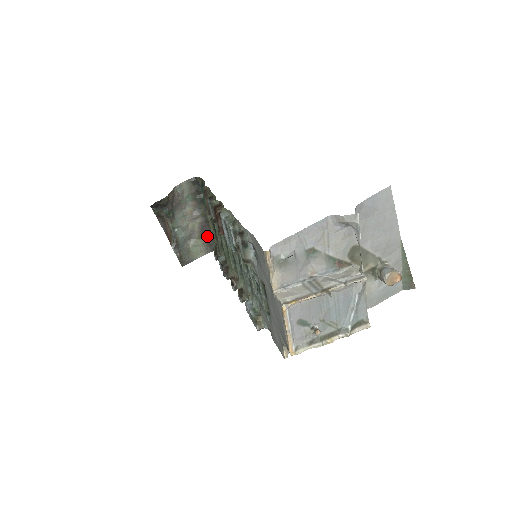
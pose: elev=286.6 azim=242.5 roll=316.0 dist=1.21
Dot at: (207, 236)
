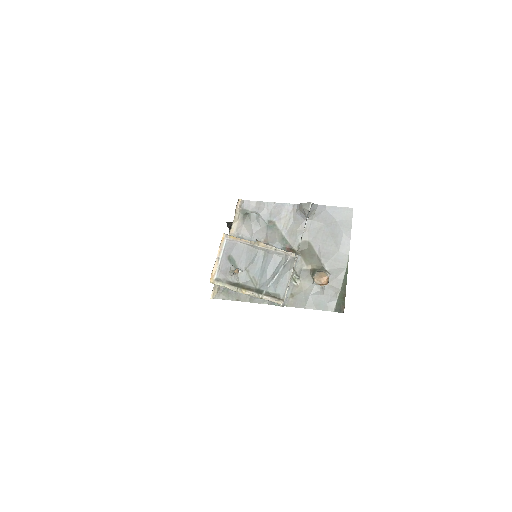
Dot at: occluded
